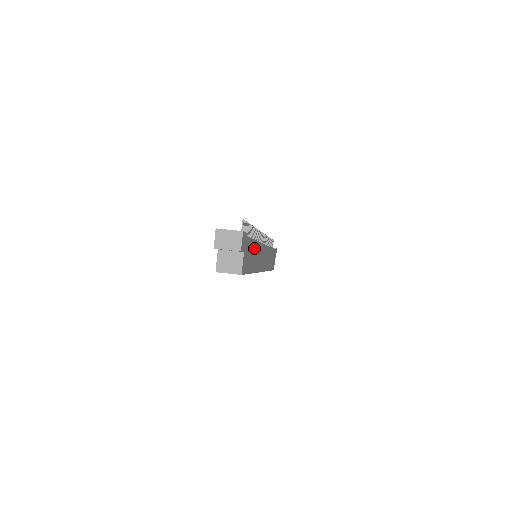
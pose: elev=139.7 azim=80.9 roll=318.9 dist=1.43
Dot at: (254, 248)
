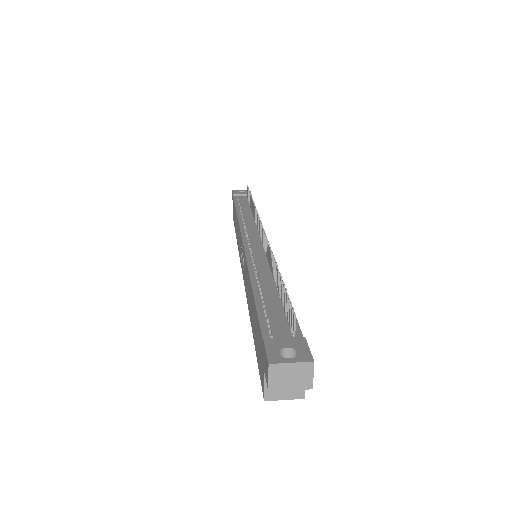
Dot at: occluded
